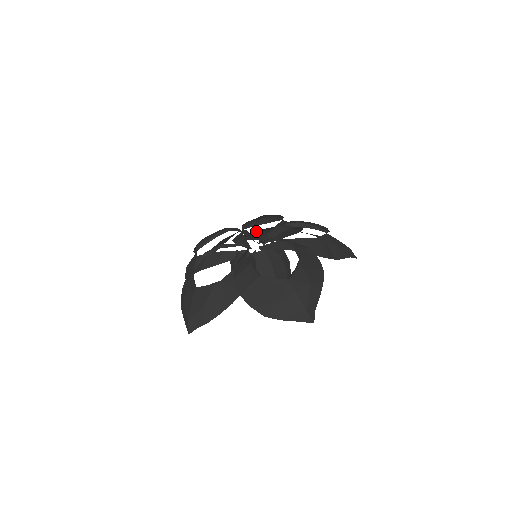
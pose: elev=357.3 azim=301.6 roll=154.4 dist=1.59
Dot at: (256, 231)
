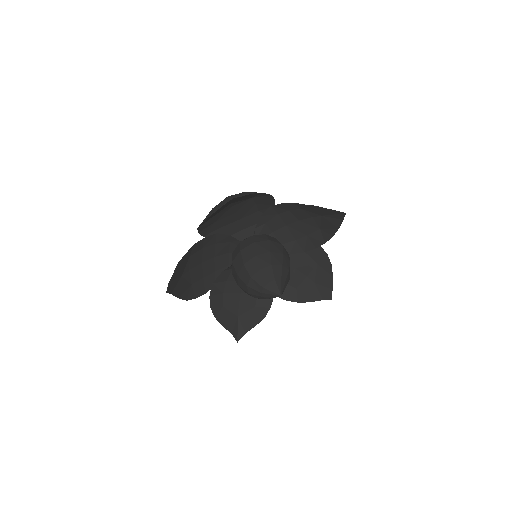
Dot at: (292, 280)
